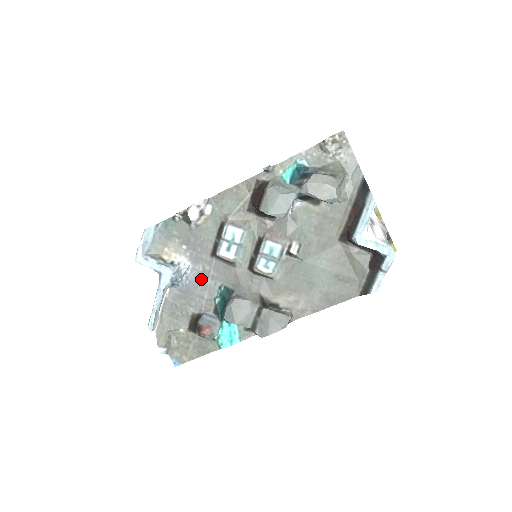
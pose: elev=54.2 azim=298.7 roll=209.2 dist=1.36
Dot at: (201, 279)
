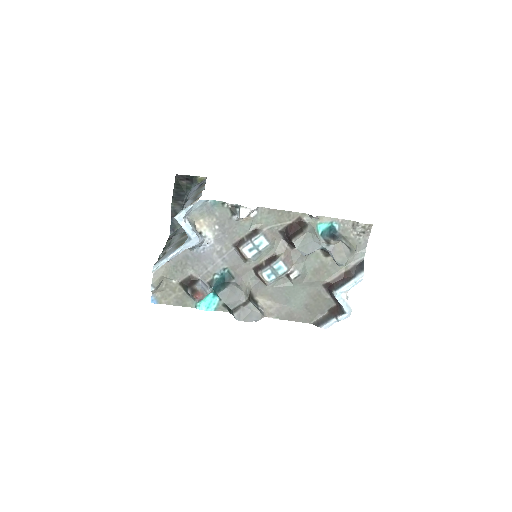
Dot at: (214, 255)
